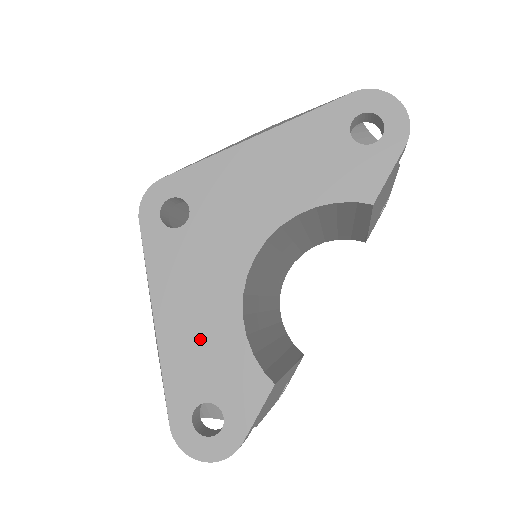
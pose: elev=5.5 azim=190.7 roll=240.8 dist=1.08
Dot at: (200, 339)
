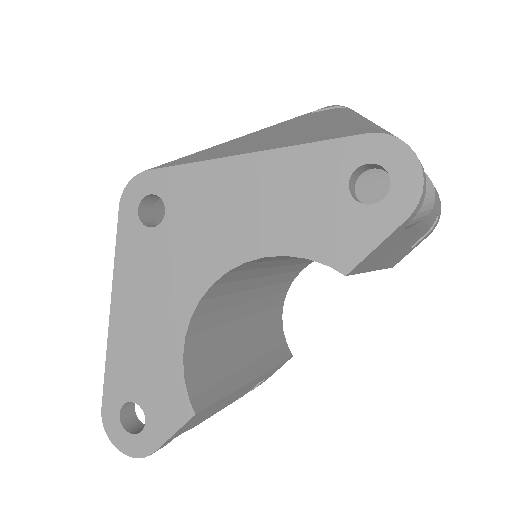
Dot at: (143, 344)
